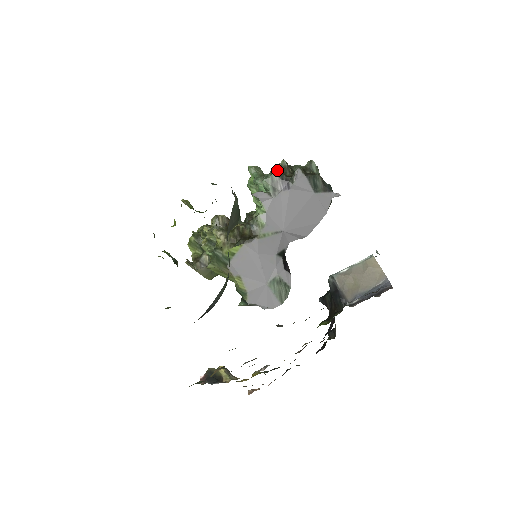
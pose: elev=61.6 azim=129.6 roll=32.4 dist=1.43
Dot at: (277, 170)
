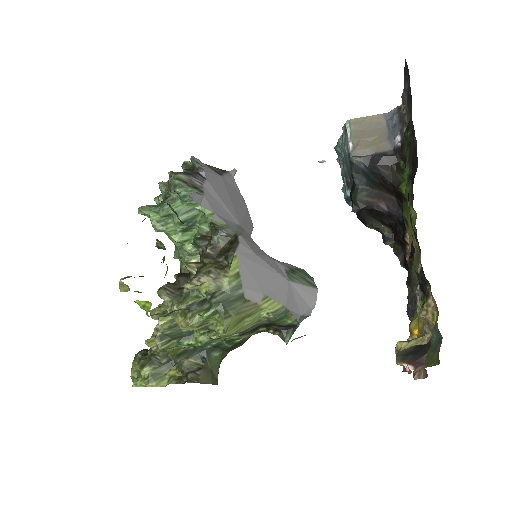
Dot at: (176, 173)
